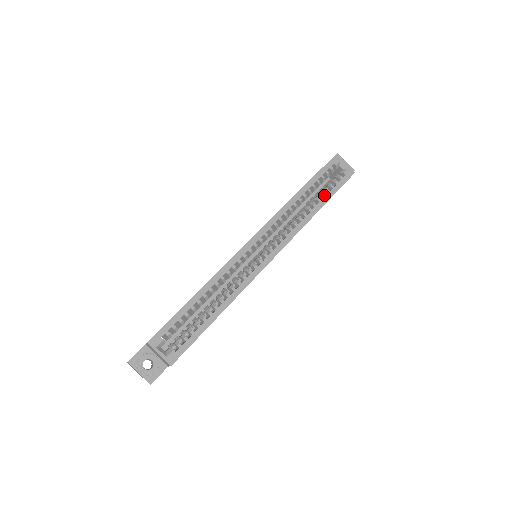
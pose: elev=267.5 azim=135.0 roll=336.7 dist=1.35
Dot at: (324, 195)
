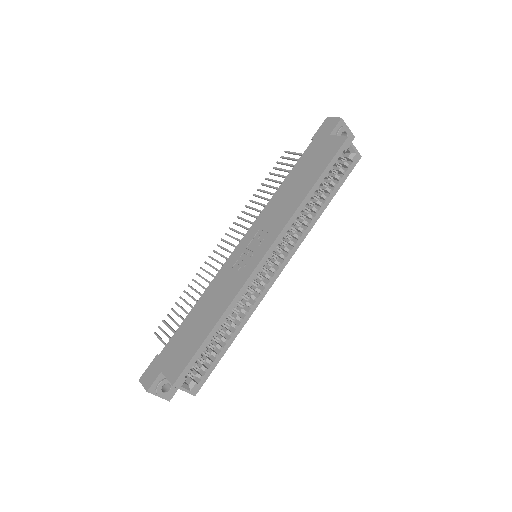
Dot at: (331, 191)
